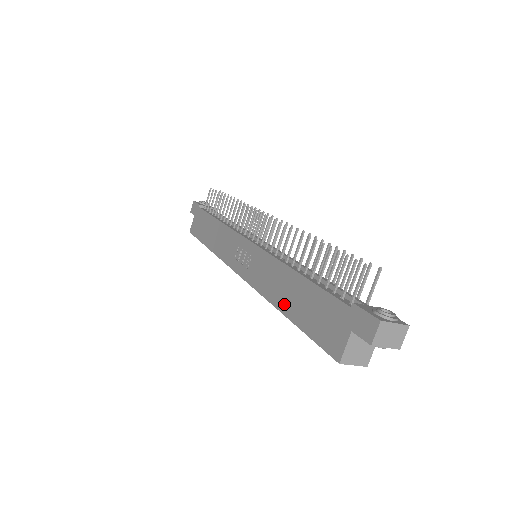
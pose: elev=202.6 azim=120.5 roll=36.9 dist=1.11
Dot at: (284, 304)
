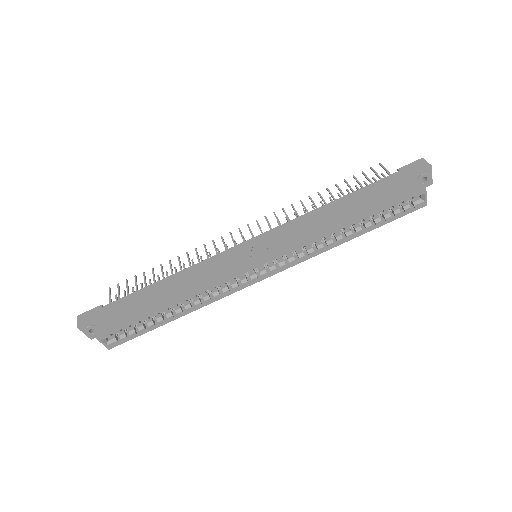
Dot at: (344, 218)
